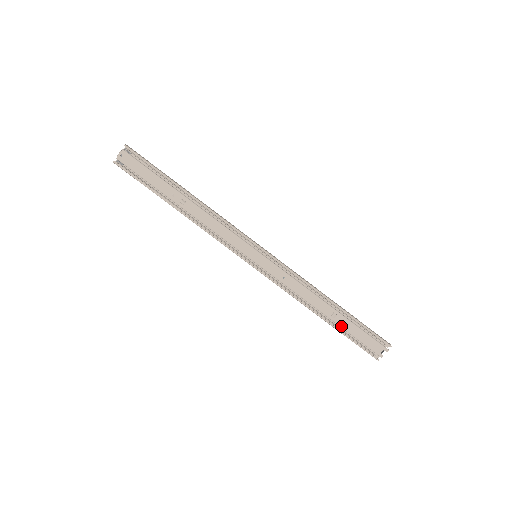
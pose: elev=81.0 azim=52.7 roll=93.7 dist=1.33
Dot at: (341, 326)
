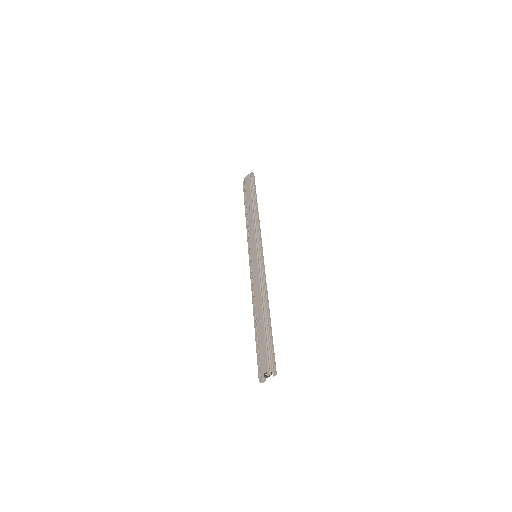
Dot at: (258, 332)
